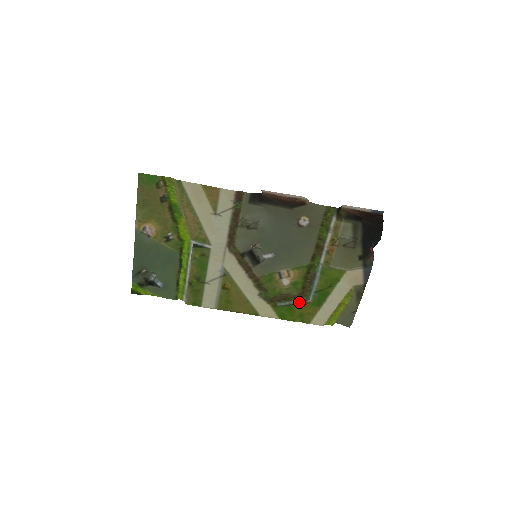
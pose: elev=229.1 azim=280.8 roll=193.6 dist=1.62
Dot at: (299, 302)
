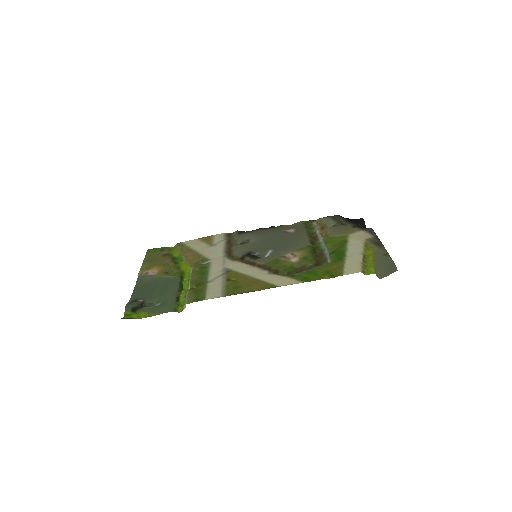
Dot at: (318, 267)
